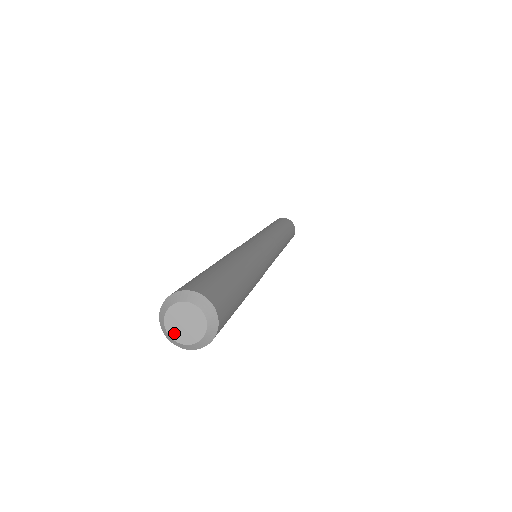
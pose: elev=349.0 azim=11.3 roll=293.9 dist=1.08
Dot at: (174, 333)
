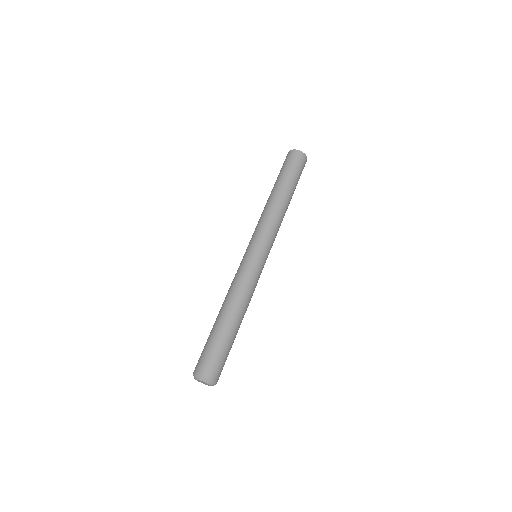
Dot at: (199, 381)
